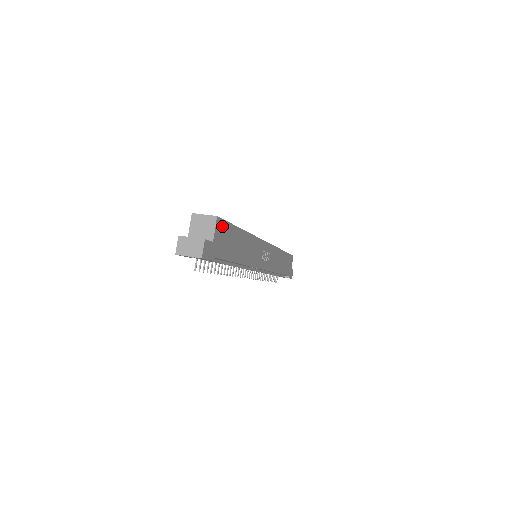
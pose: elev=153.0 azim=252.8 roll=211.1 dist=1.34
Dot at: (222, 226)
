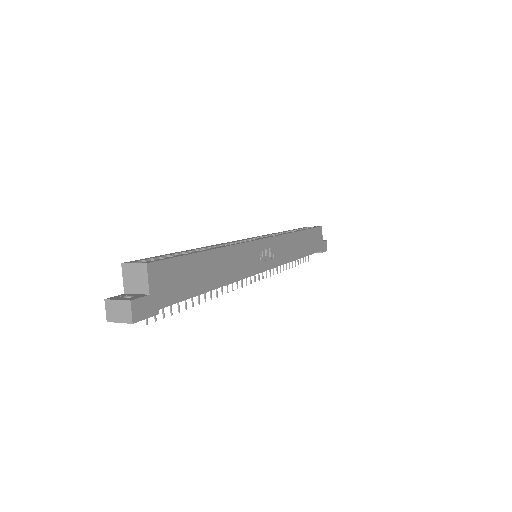
Dot at: (162, 268)
